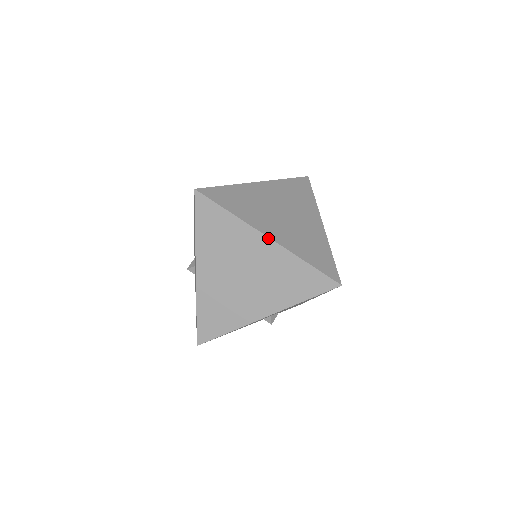
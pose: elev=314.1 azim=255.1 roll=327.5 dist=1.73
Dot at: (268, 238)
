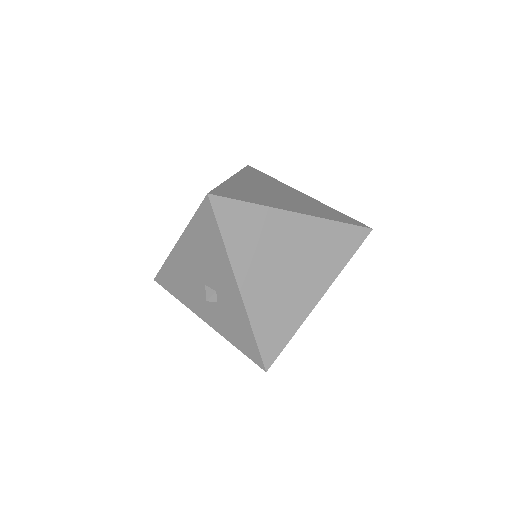
Dot at: (298, 214)
